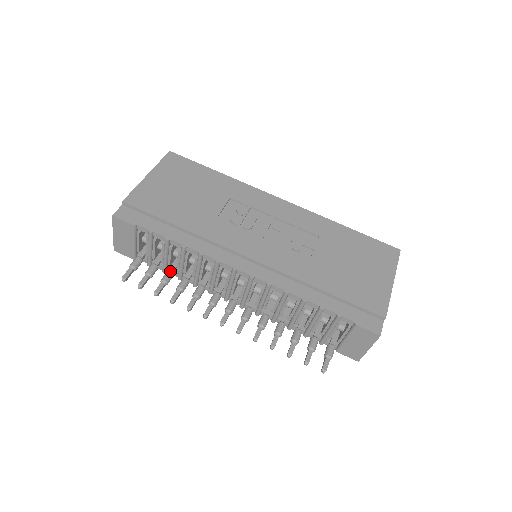
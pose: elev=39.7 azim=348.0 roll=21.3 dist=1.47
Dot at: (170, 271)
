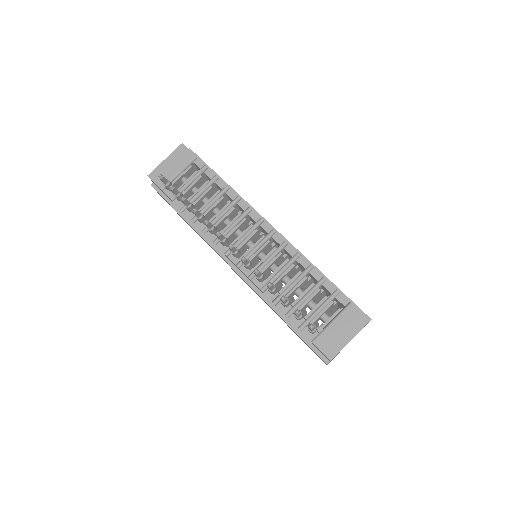
Dot at: occluded
